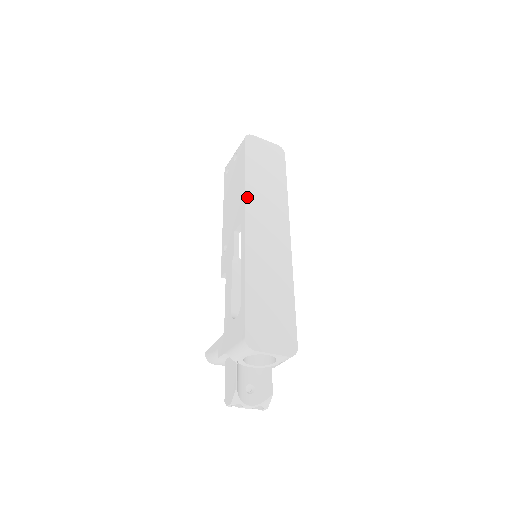
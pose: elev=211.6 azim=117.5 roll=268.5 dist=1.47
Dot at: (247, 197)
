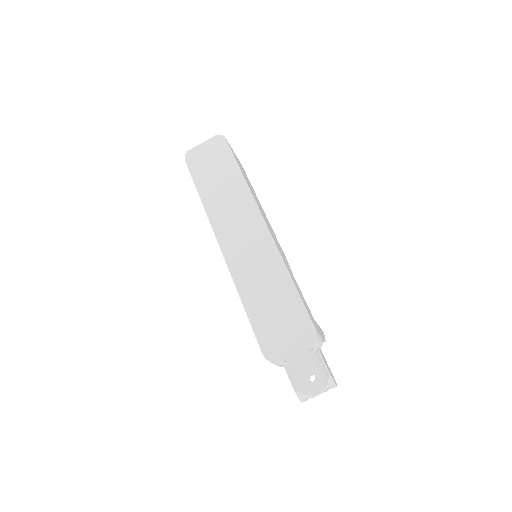
Dot at: (211, 218)
